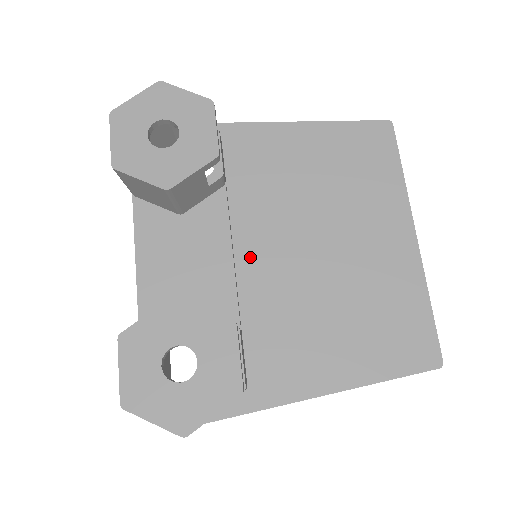
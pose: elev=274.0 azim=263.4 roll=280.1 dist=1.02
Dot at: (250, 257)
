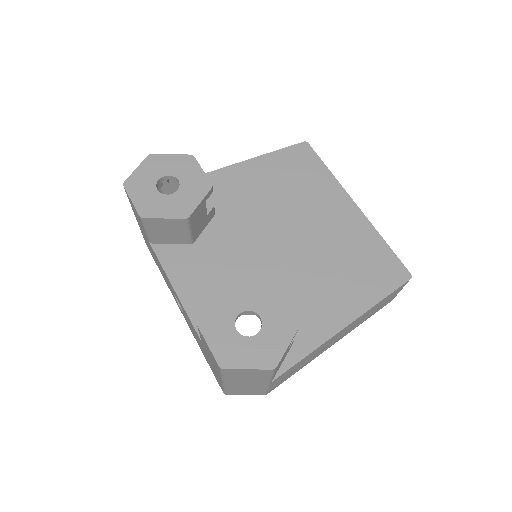
Dot at: (253, 256)
